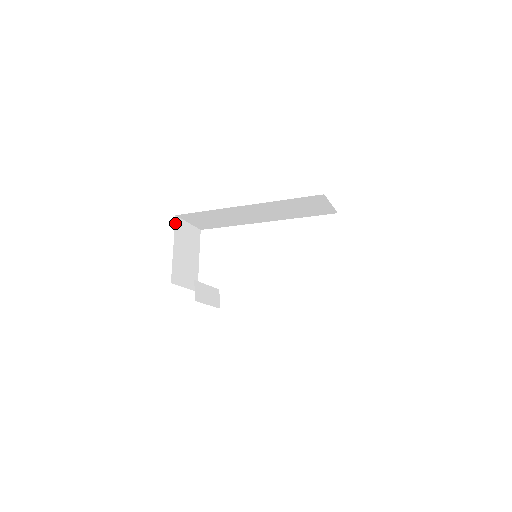
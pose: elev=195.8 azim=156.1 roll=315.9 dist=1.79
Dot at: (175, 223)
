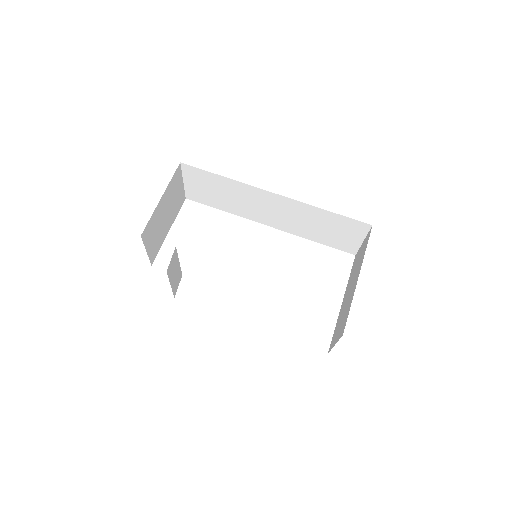
Dot at: (176, 170)
